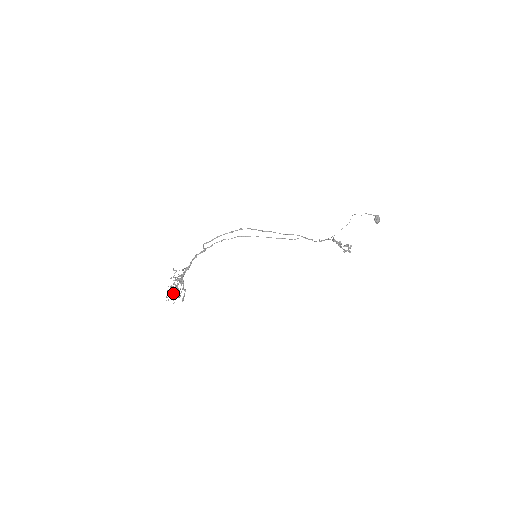
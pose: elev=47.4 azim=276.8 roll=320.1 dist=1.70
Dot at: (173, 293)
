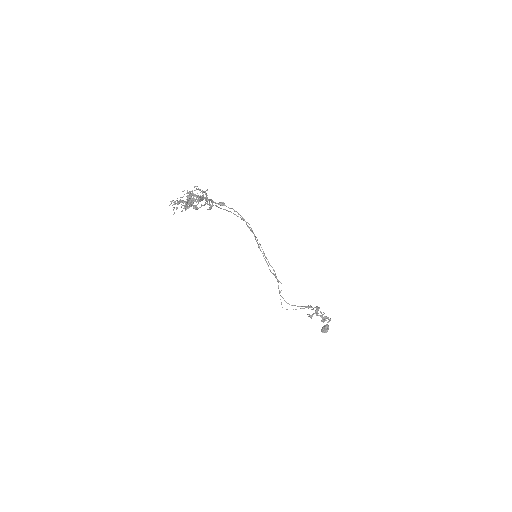
Dot at: occluded
